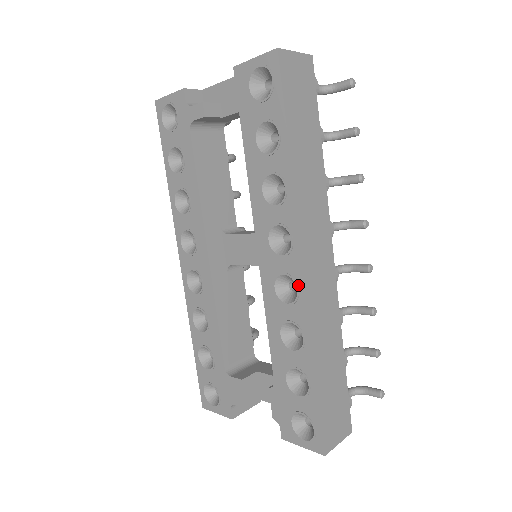
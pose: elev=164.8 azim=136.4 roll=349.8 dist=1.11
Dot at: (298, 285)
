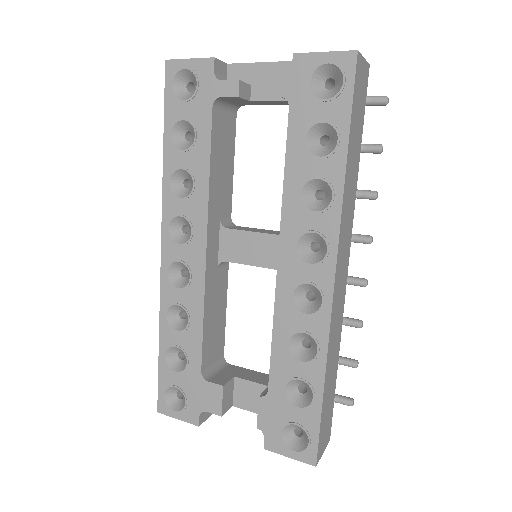
Dot at: (324, 297)
